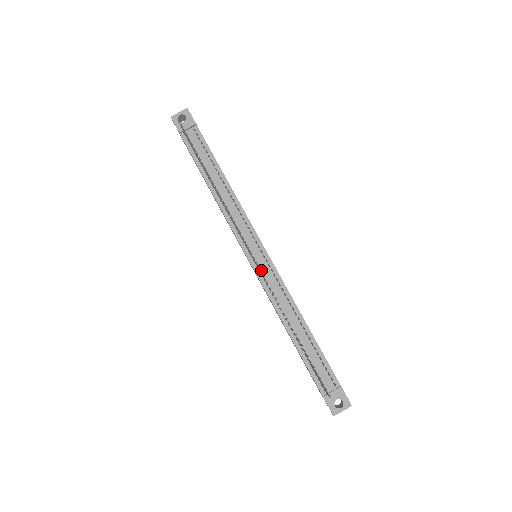
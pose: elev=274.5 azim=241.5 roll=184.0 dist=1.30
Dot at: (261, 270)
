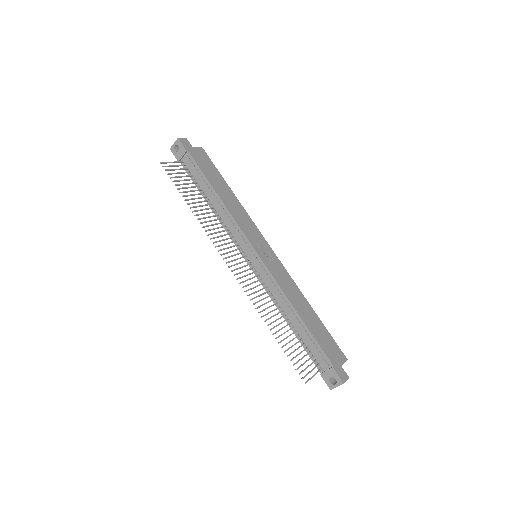
Dot at: (257, 271)
